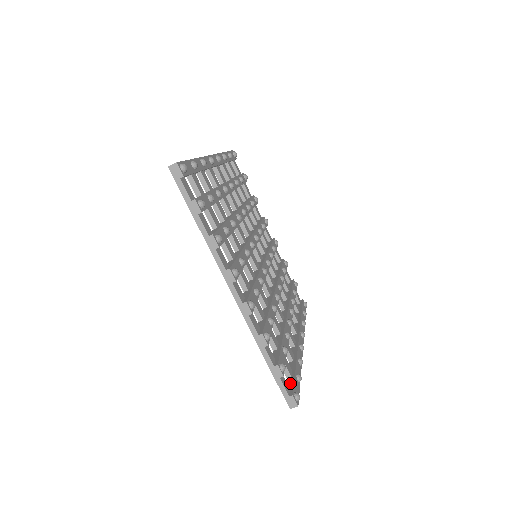
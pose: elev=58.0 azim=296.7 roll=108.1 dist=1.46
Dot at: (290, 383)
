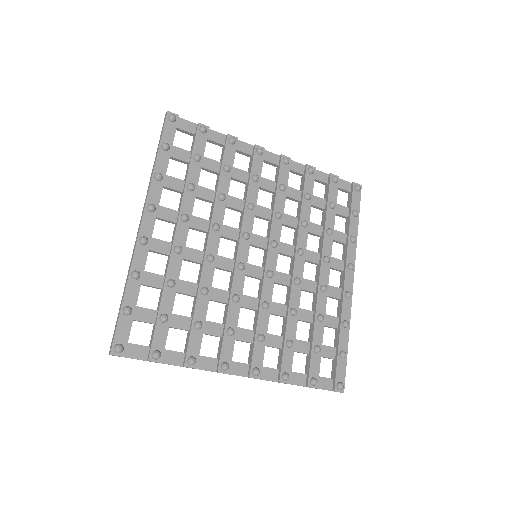
Dot at: (334, 370)
